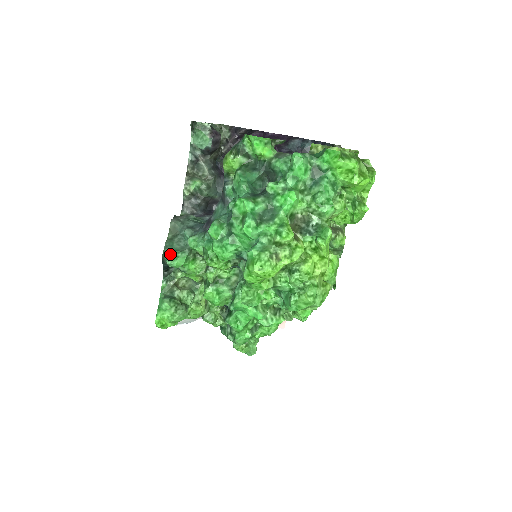
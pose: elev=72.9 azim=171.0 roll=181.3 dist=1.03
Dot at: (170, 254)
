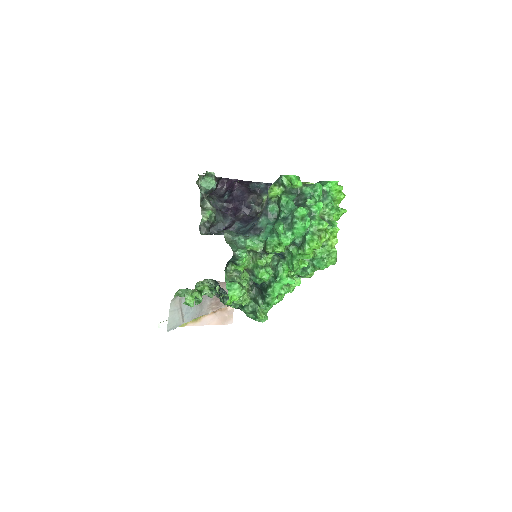
Dot at: (240, 250)
